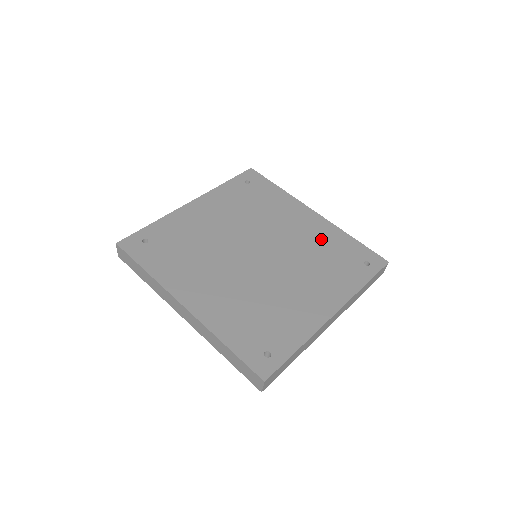
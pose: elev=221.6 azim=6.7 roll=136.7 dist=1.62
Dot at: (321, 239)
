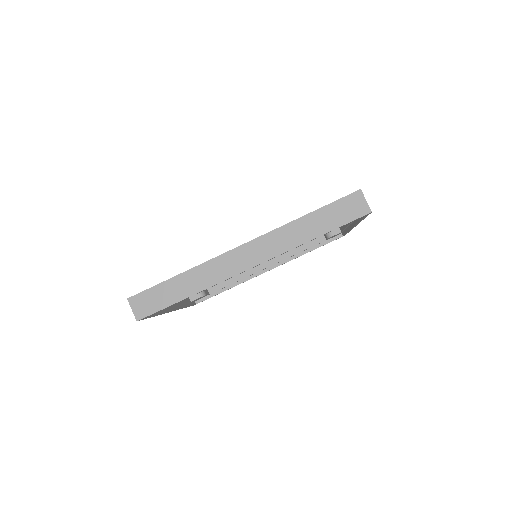
Dot at: occluded
